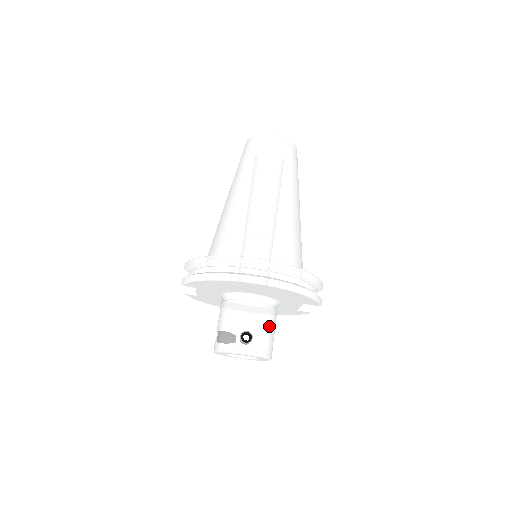
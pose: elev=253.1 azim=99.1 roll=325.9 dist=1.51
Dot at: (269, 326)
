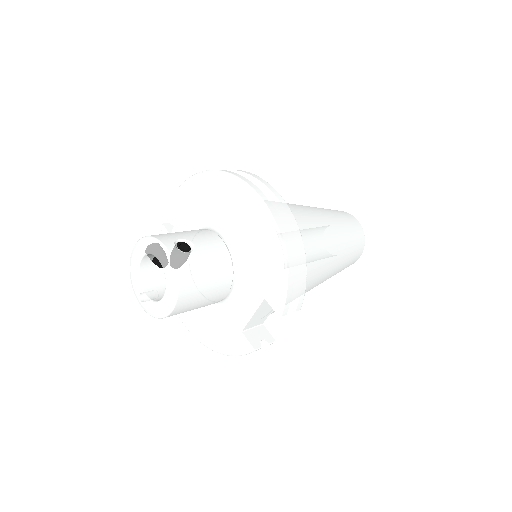
Dot at: (212, 272)
